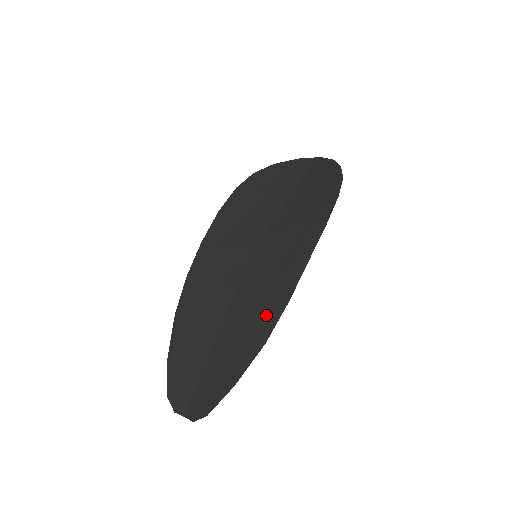
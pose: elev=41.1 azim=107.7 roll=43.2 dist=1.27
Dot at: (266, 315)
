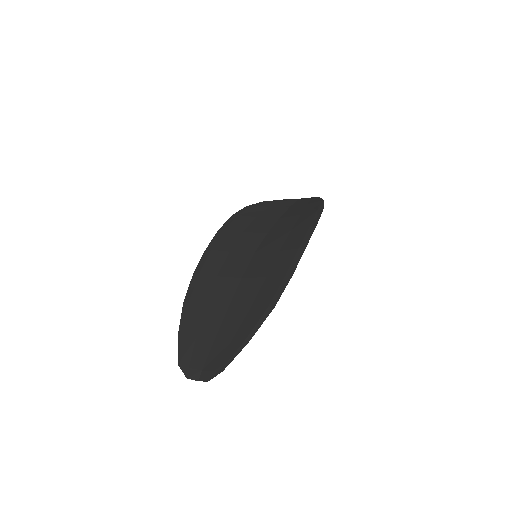
Dot at: (273, 288)
